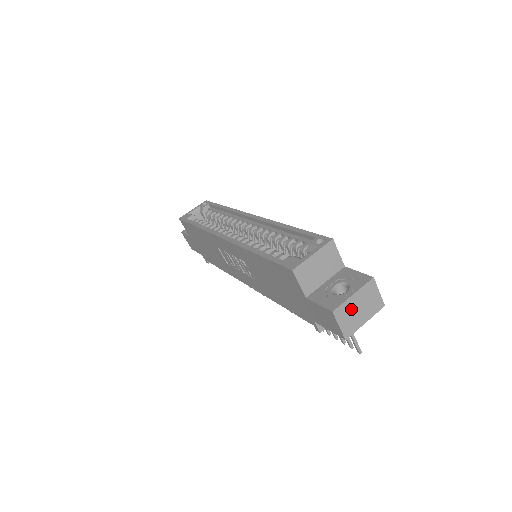
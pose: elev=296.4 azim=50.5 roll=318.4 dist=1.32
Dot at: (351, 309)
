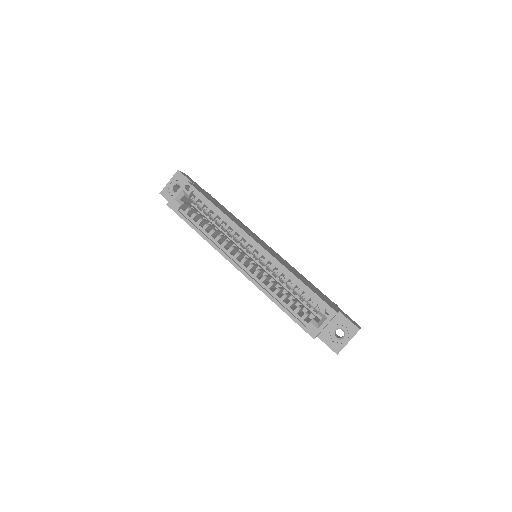
Dot at: occluded
